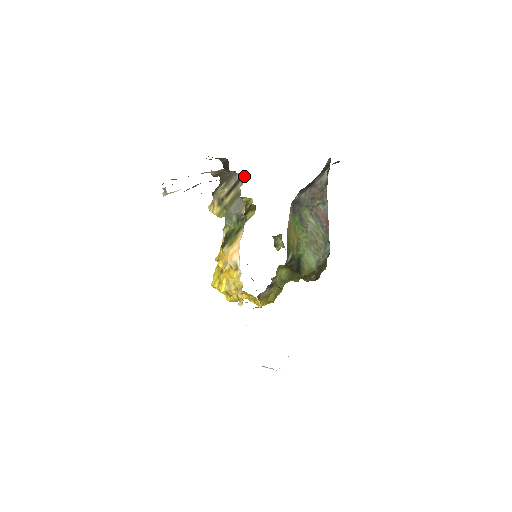
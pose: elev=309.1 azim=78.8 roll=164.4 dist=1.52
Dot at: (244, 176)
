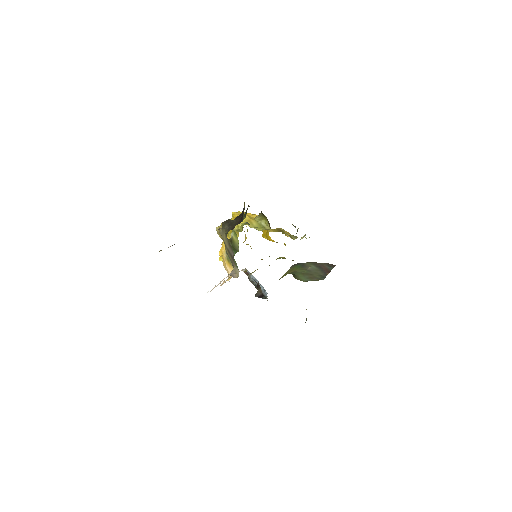
Dot at: occluded
